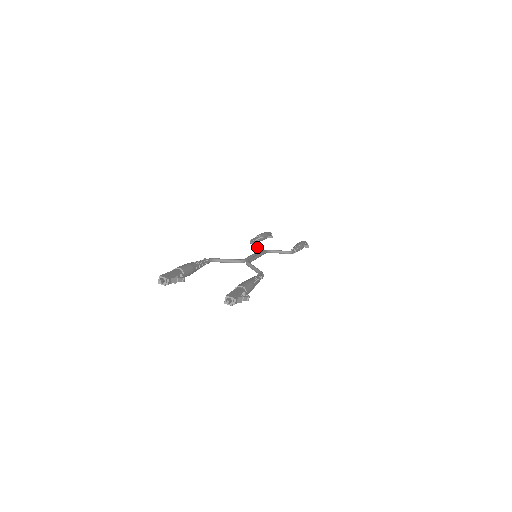
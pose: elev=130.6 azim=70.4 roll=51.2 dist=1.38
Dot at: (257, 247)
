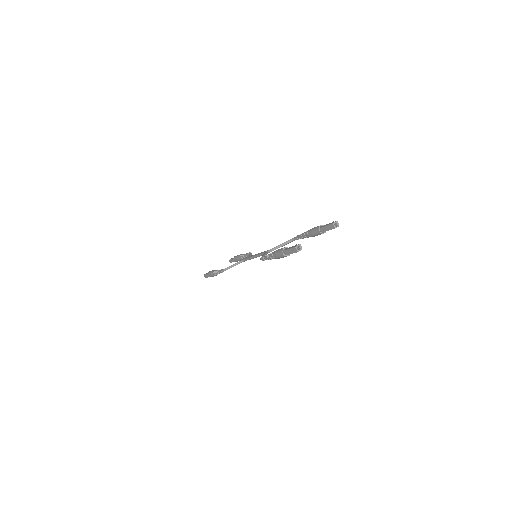
Dot at: (236, 264)
